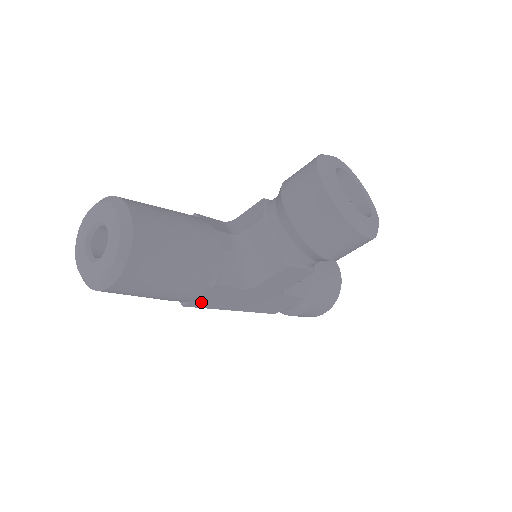
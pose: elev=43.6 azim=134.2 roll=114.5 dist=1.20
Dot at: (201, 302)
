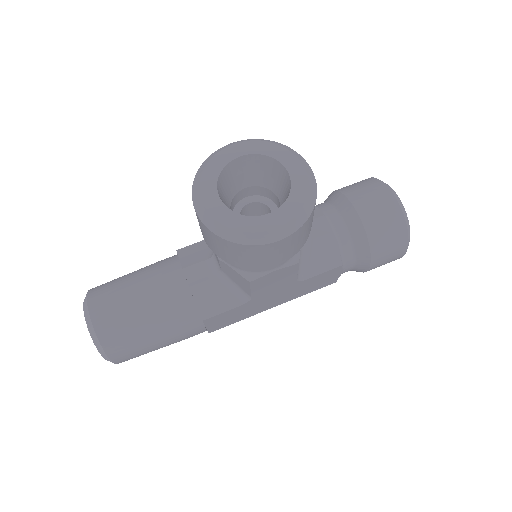
Dot at: (220, 325)
